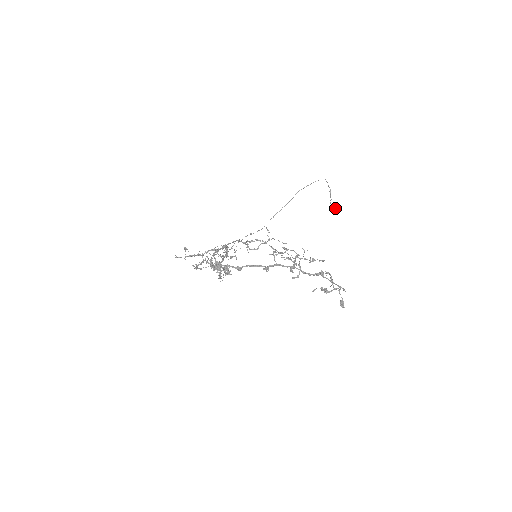
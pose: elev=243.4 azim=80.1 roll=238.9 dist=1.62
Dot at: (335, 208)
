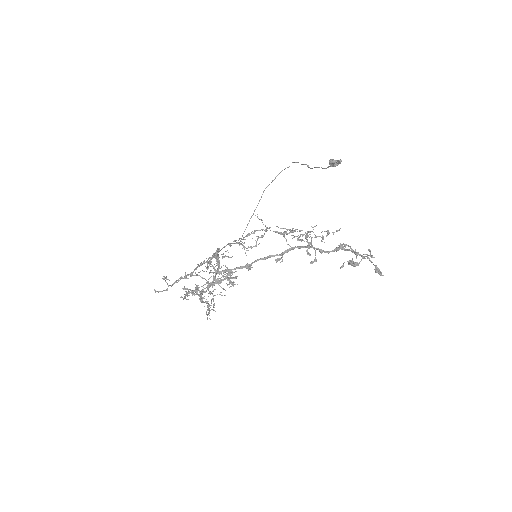
Dot at: (334, 163)
